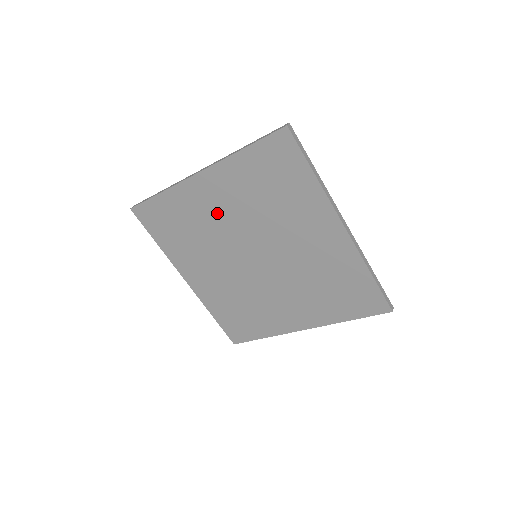
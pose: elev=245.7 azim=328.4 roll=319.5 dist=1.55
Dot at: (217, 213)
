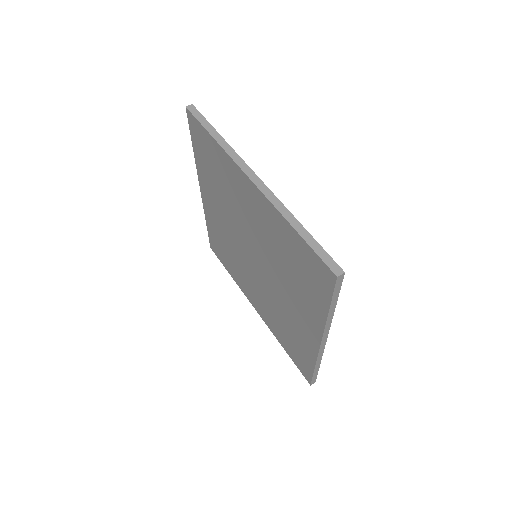
Dot at: (246, 210)
